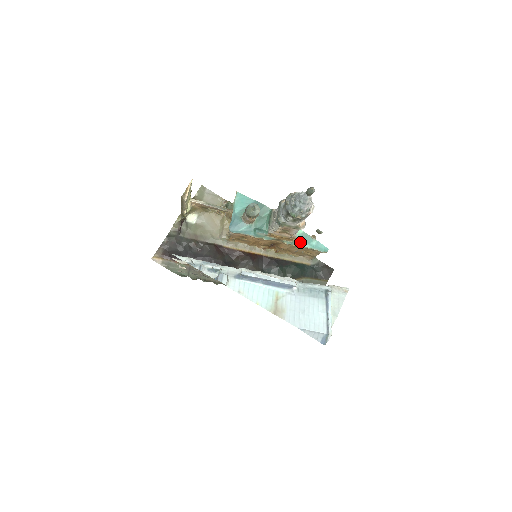
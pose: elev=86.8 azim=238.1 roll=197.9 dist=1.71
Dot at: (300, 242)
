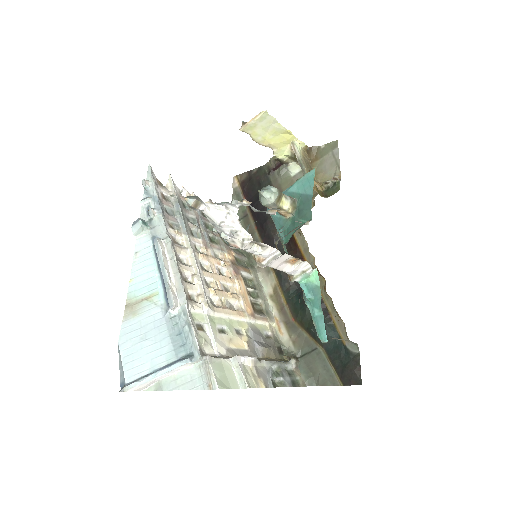
Dot at: (304, 293)
